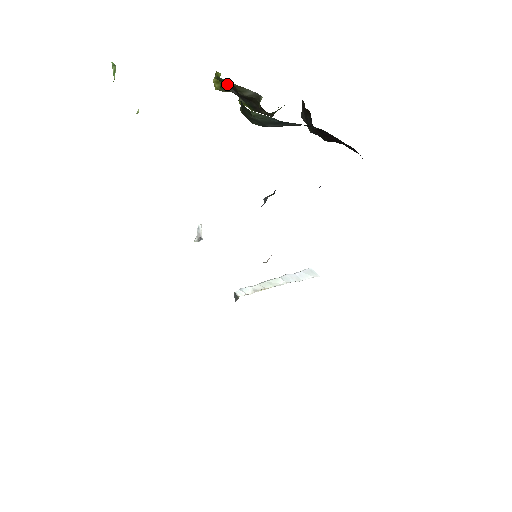
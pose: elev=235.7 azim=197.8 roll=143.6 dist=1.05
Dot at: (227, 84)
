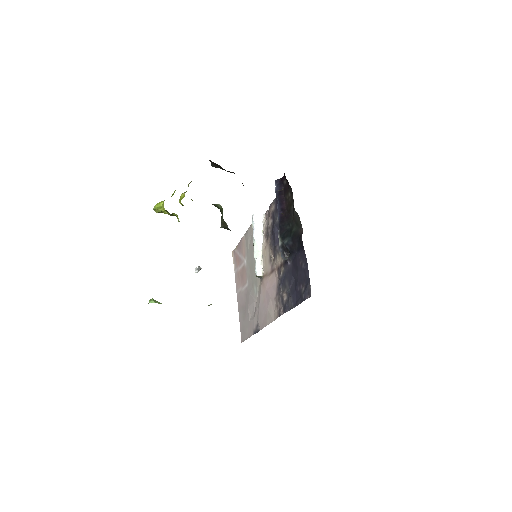
Dot at: occluded
